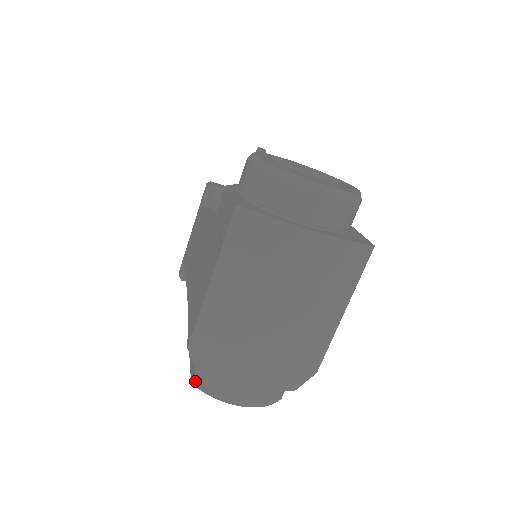
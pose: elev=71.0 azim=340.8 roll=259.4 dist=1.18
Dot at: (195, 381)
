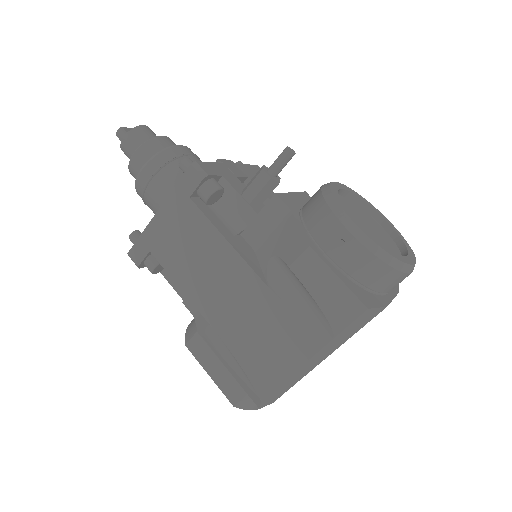
Dot at: (240, 405)
